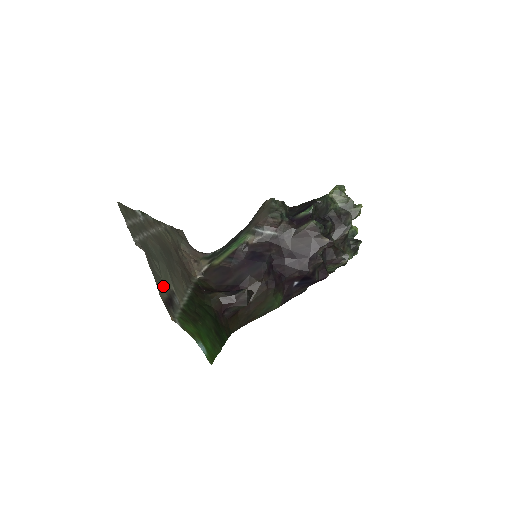
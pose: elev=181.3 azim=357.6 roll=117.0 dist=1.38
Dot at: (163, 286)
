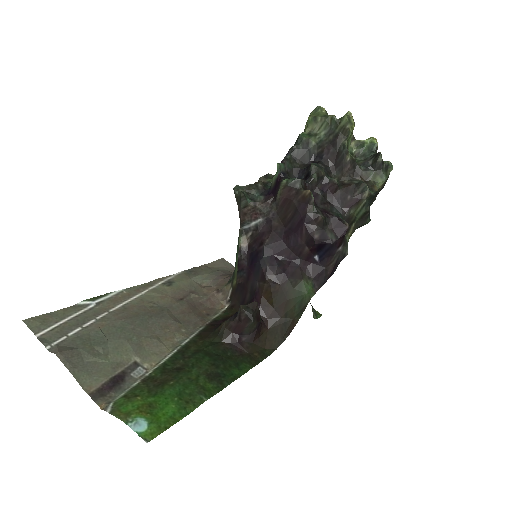
Dot at: (104, 370)
